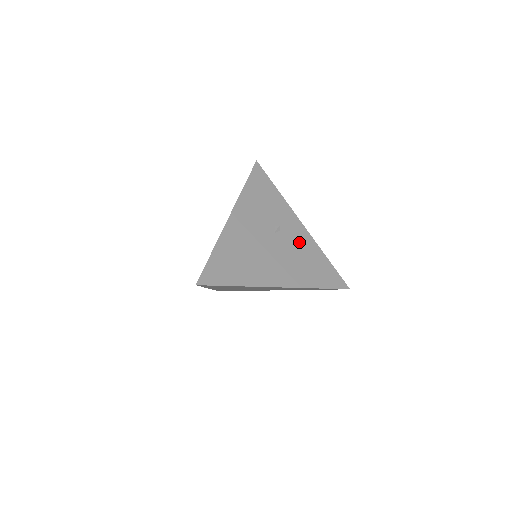
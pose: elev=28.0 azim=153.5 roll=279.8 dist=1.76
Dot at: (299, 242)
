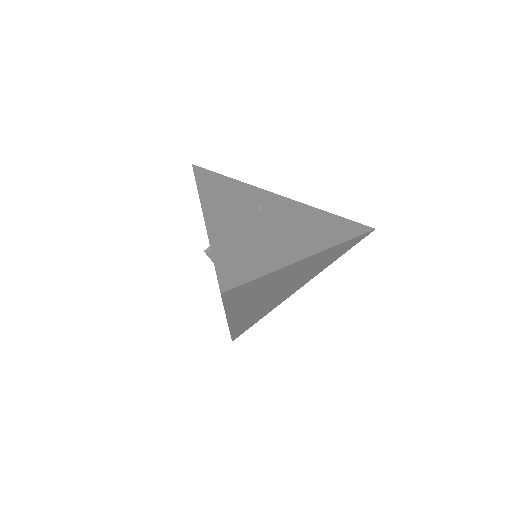
Dot at: (292, 211)
